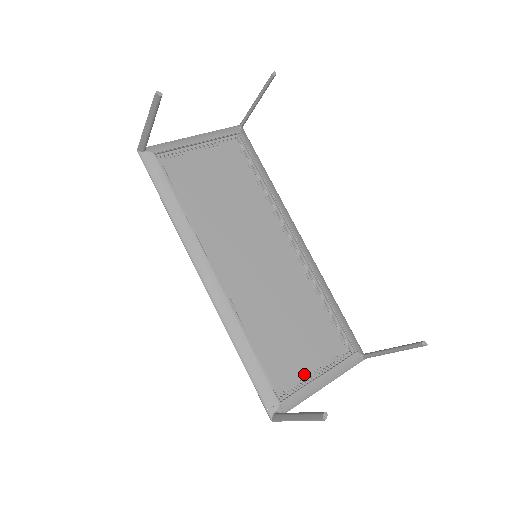
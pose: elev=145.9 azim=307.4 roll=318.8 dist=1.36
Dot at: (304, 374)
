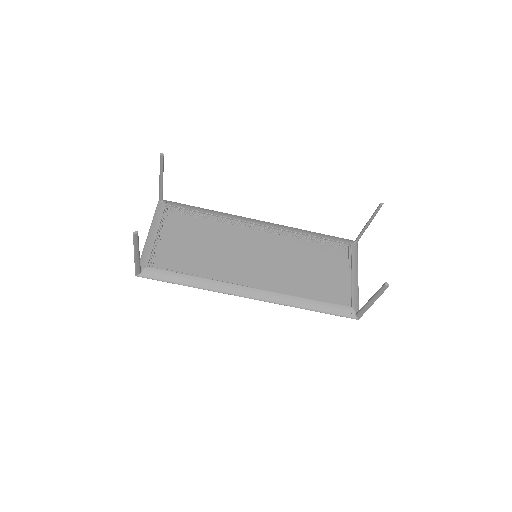
Dot at: (344, 283)
